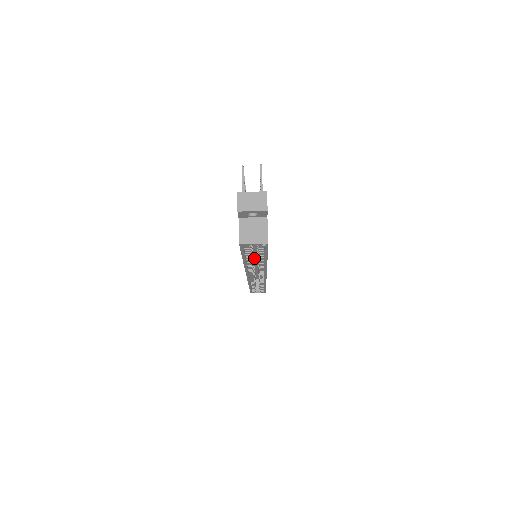
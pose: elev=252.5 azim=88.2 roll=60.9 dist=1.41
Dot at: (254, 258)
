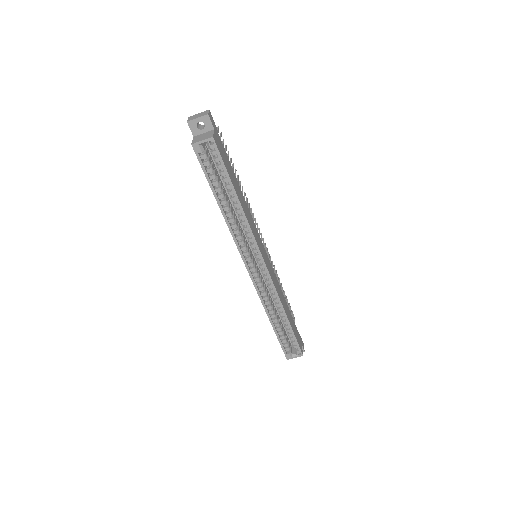
Dot at: (254, 258)
